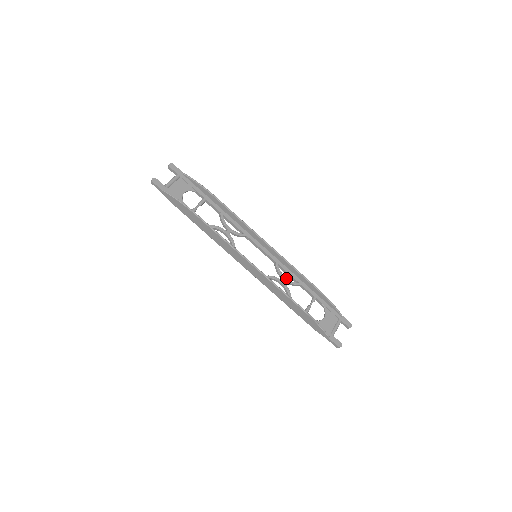
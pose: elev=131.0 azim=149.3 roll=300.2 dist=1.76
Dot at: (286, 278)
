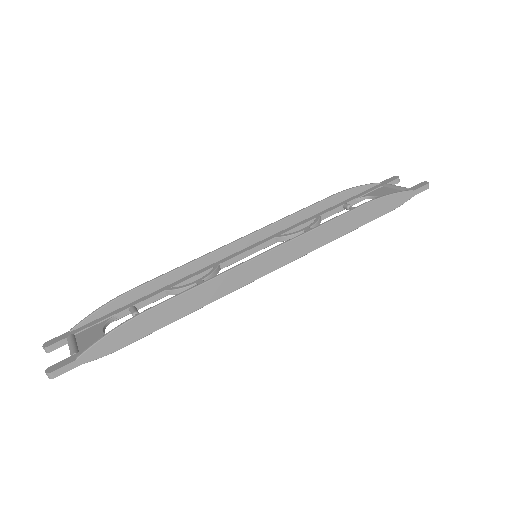
Dot at: (304, 228)
